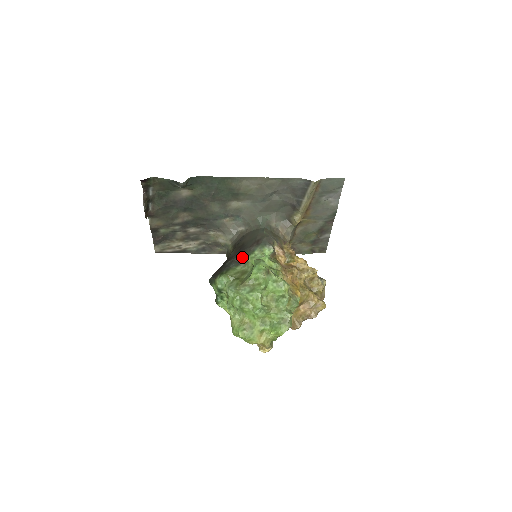
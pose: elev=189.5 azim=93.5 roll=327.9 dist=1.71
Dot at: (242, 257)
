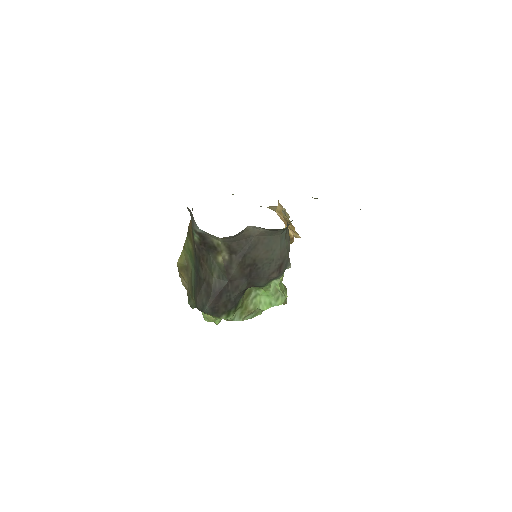
Dot at: (255, 286)
